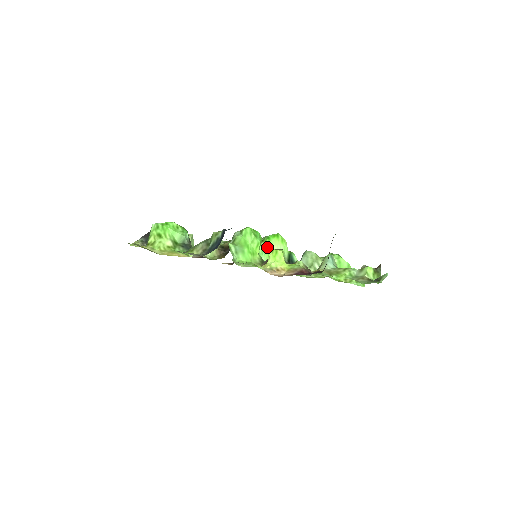
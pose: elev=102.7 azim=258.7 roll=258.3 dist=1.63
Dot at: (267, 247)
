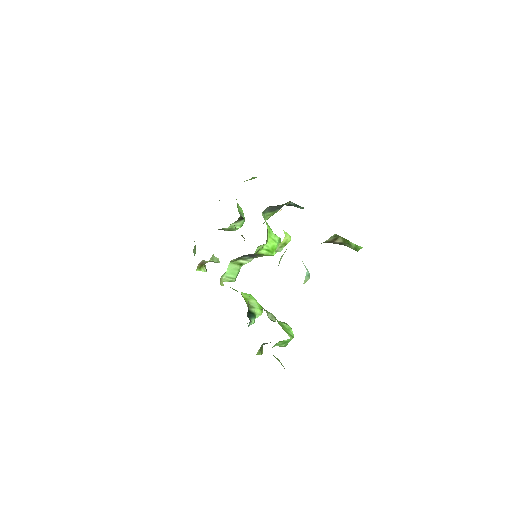
Dot at: occluded
